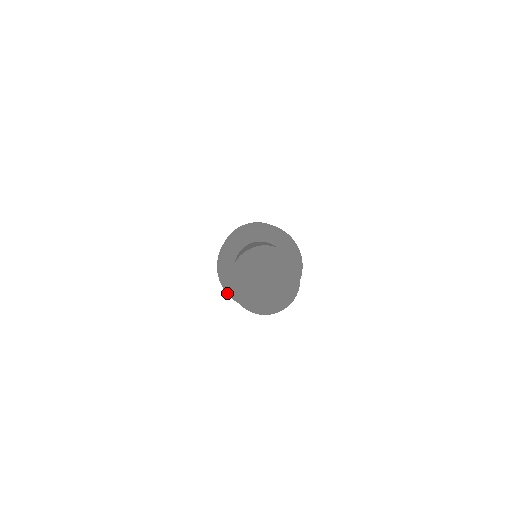
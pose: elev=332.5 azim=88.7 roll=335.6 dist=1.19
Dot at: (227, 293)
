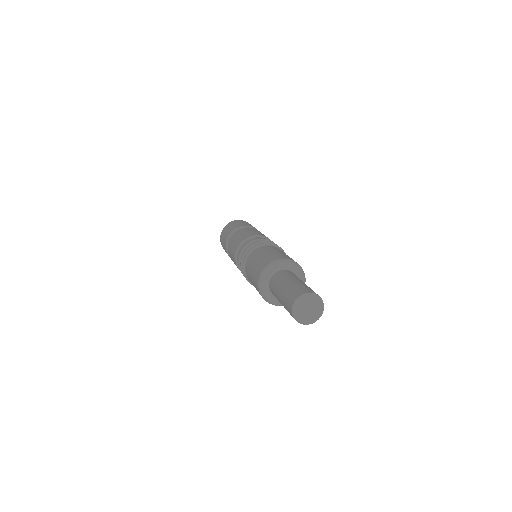
Dot at: (268, 302)
